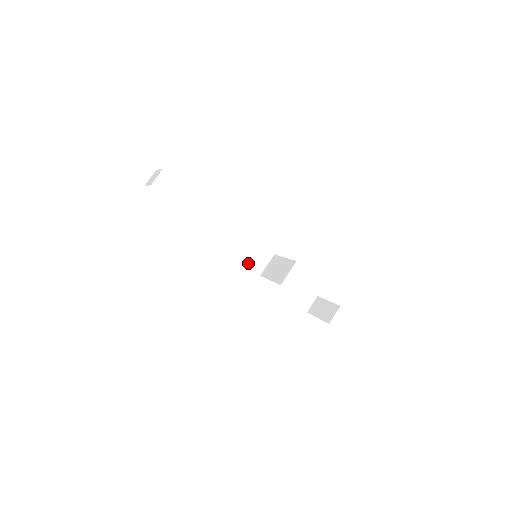
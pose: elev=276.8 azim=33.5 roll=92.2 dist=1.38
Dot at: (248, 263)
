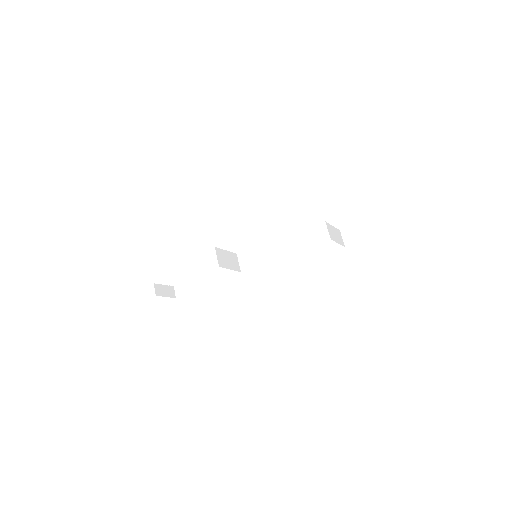
Dot at: (253, 265)
